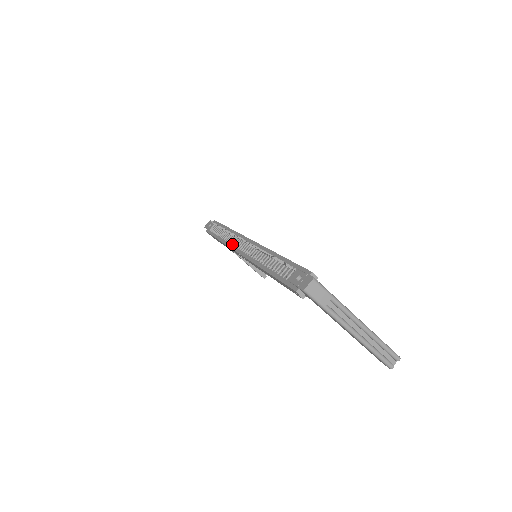
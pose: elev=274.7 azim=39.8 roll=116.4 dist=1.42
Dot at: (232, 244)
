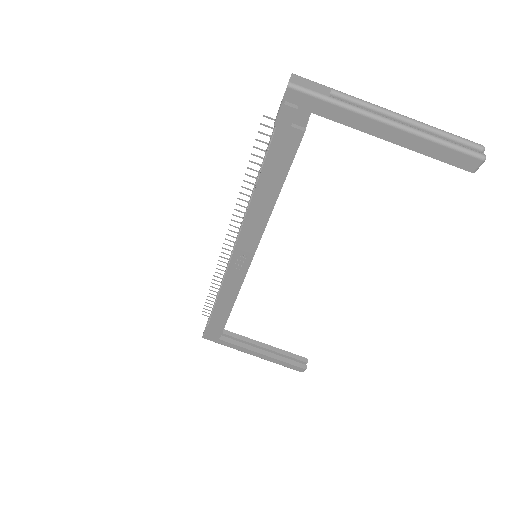
Dot at: (225, 273)
